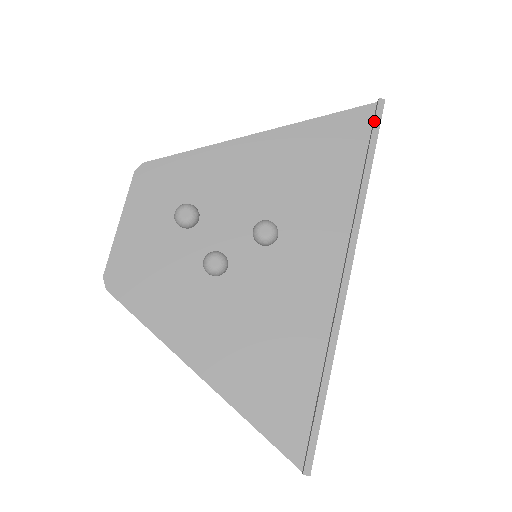
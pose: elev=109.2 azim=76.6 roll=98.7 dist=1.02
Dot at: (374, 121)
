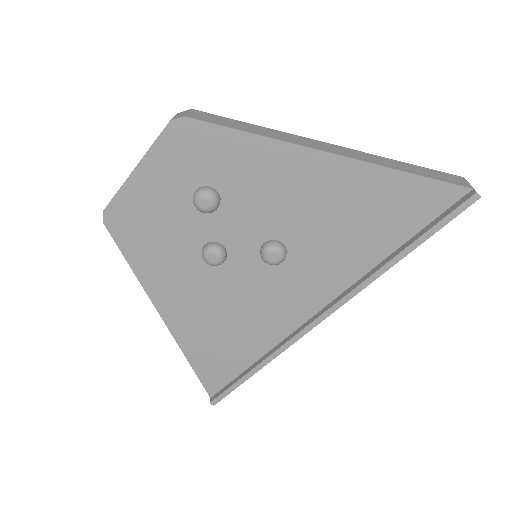
Dot at: (450, 213)
